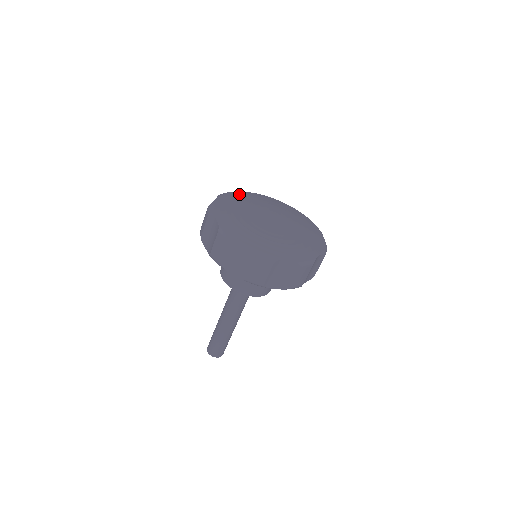
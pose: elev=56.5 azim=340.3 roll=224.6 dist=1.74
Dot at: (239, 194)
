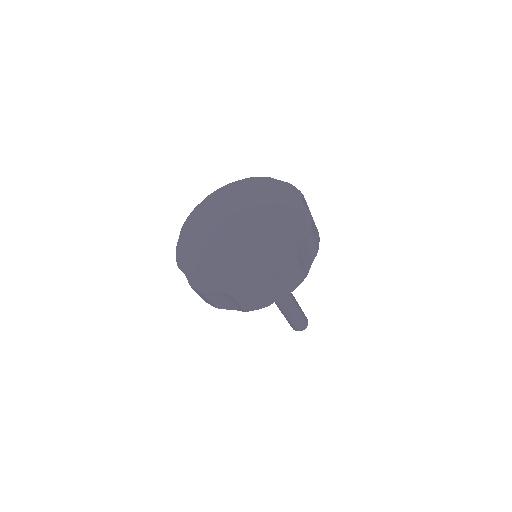
Dot at: (230, 188)
